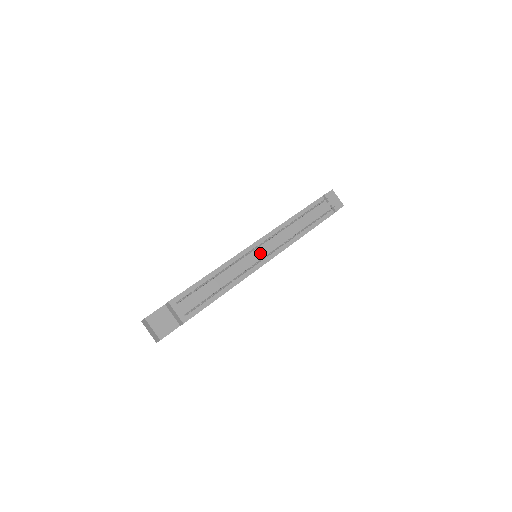
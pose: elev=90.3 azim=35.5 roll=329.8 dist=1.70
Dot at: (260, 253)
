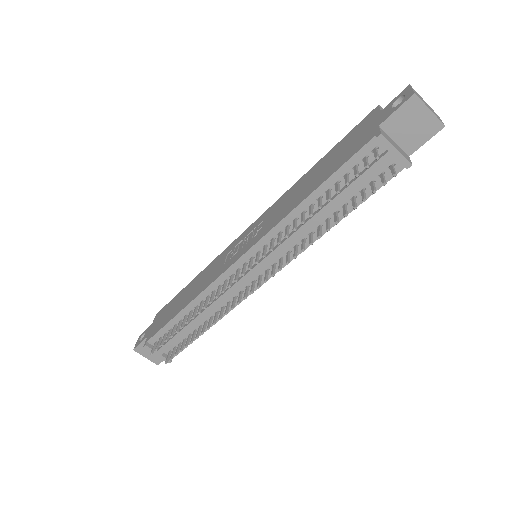
Dot at: (247, 278)
